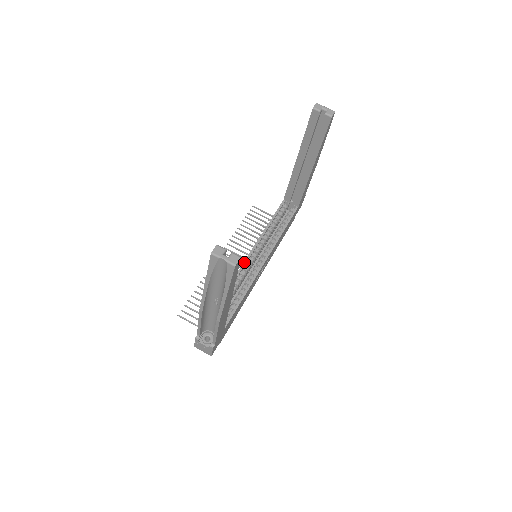
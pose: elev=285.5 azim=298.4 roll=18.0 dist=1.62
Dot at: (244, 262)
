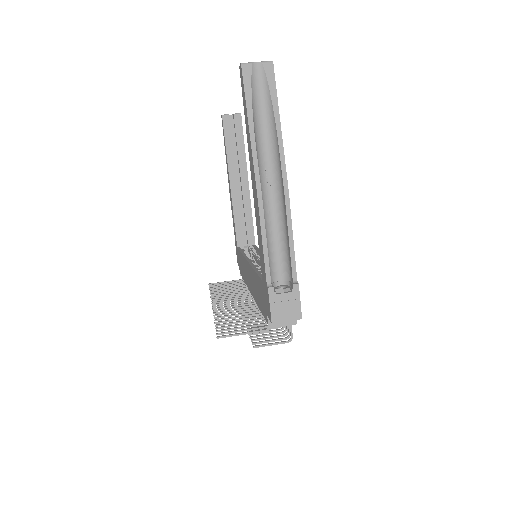
Dot at: (249, 262)
